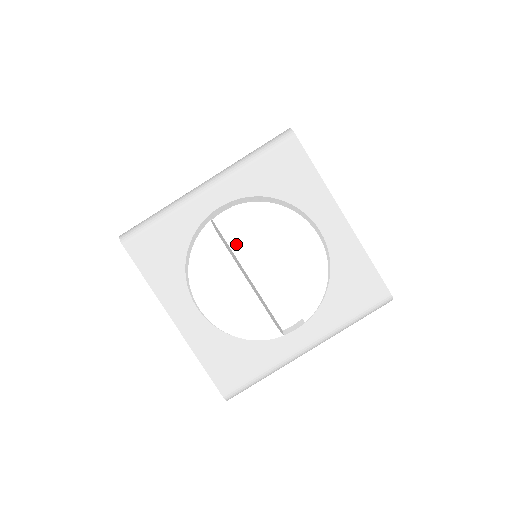
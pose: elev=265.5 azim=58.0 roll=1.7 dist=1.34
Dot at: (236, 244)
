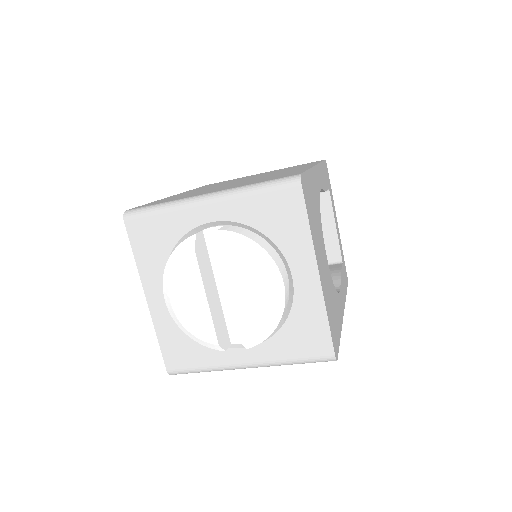
Dot at: (216, 258)
